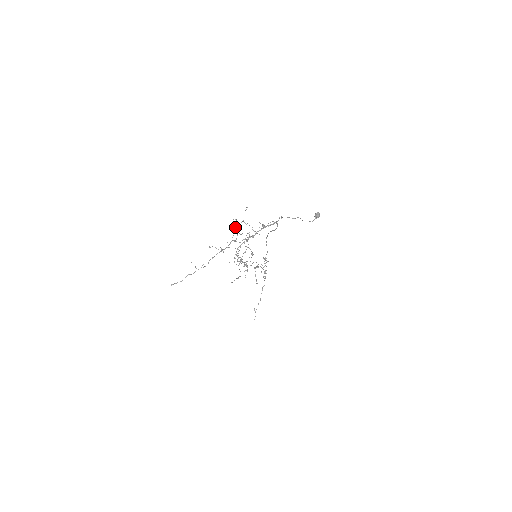
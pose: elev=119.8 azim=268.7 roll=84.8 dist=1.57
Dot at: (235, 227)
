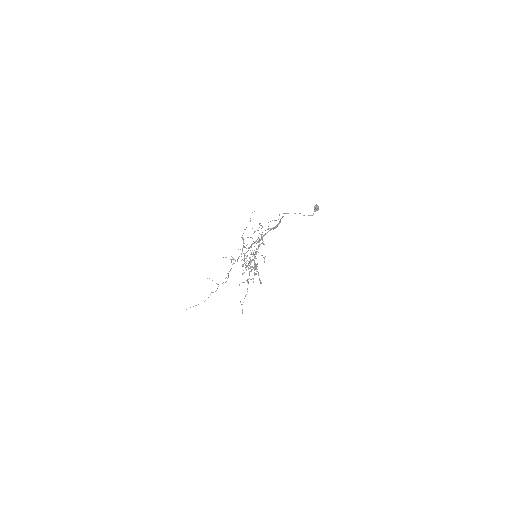
Dot at: occluded
